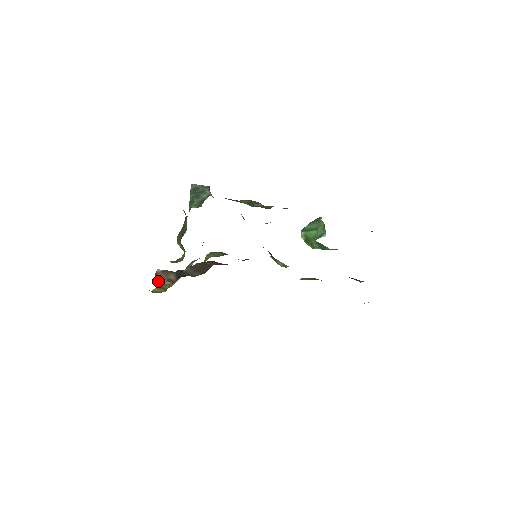
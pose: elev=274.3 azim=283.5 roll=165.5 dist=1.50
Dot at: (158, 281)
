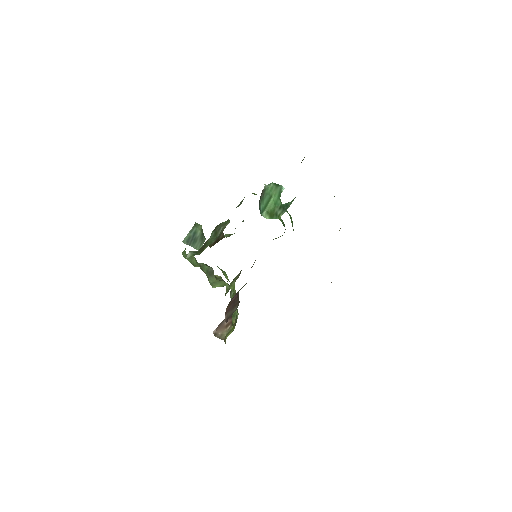
Dot at: (221, 335)
